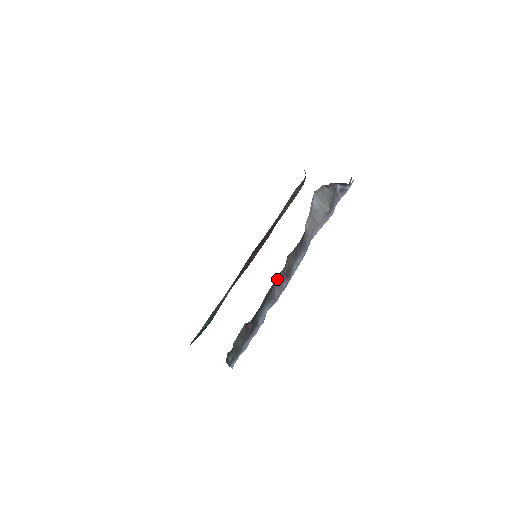
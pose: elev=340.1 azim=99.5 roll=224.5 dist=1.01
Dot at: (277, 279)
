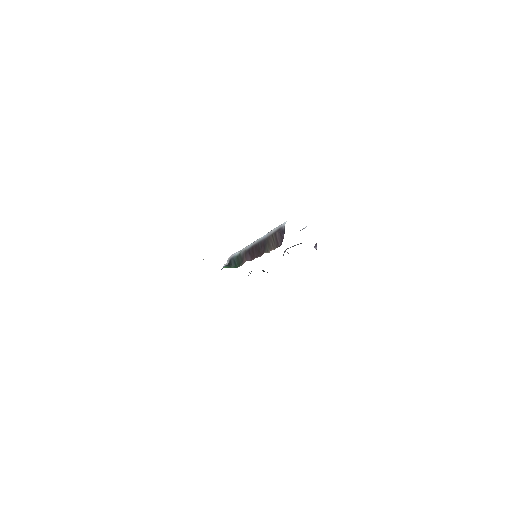
Dot at: occluded
